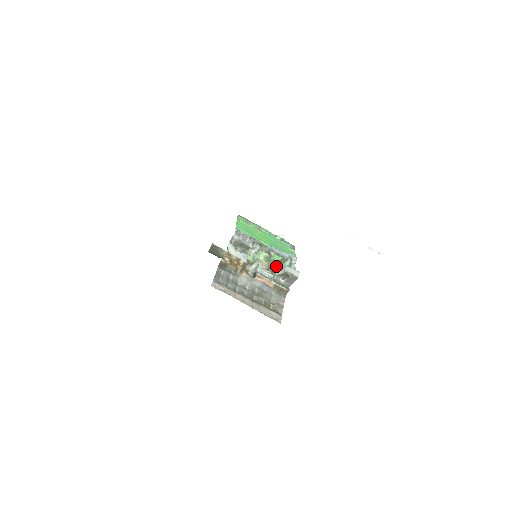
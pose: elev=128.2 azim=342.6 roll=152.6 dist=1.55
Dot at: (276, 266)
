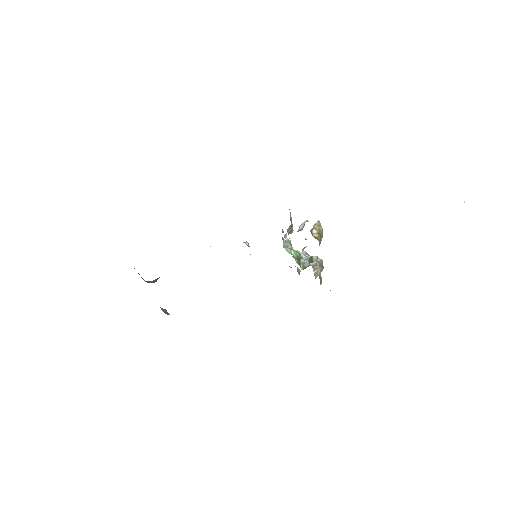
Dot at: (301, 258)
